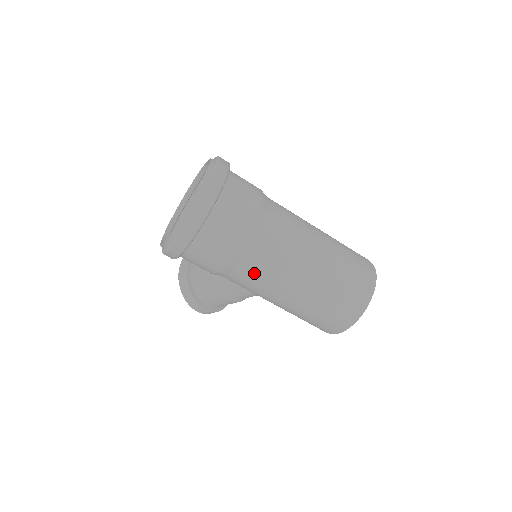
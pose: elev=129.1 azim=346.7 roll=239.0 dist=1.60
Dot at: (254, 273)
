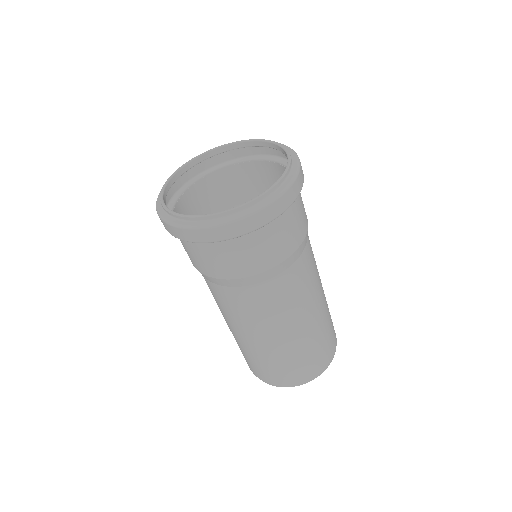
Dot at: (210, 289)
